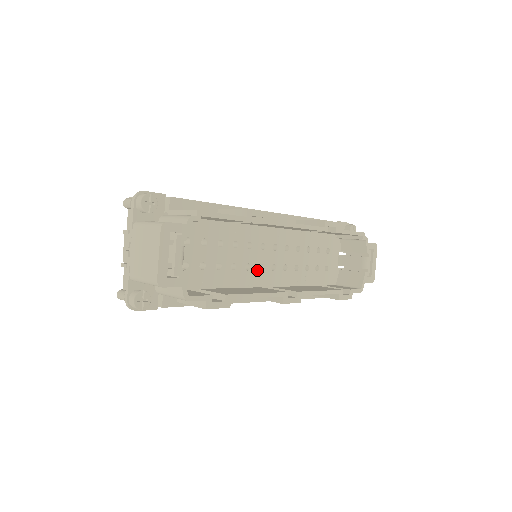
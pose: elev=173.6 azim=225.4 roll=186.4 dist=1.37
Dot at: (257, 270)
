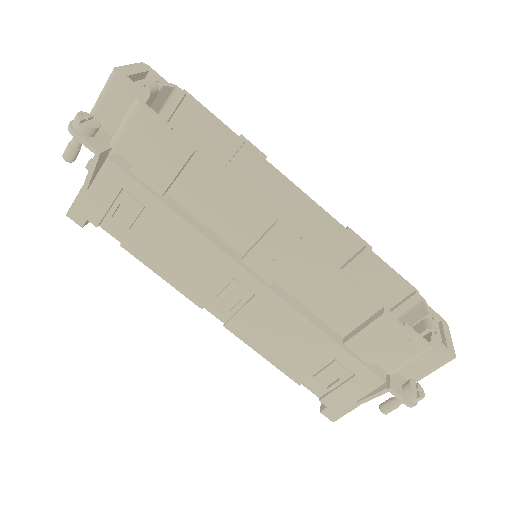
Dot at: occluded
